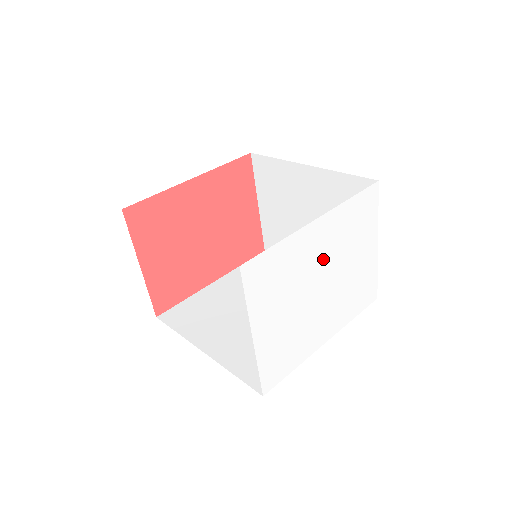
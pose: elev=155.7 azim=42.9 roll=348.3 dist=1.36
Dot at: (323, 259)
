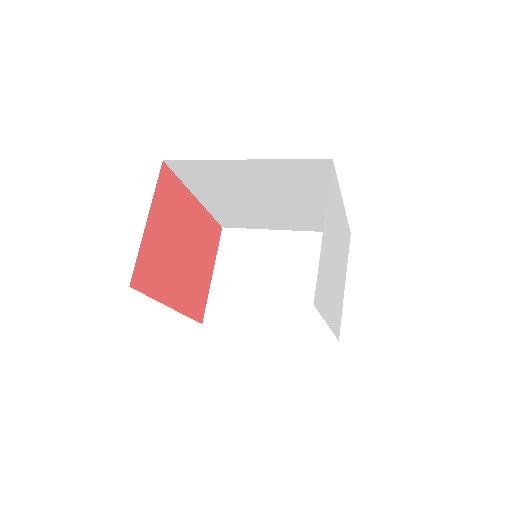
Dot at: (339, 239)
